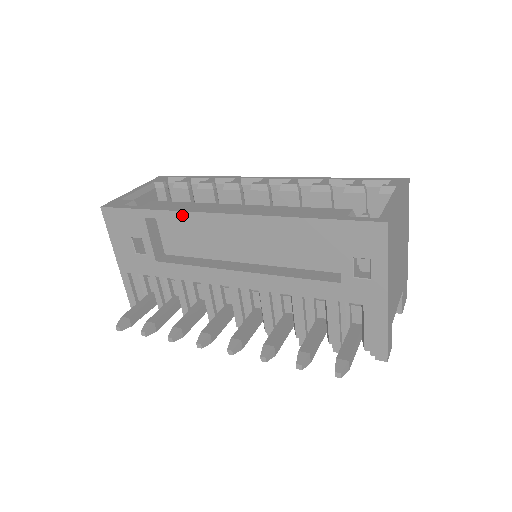
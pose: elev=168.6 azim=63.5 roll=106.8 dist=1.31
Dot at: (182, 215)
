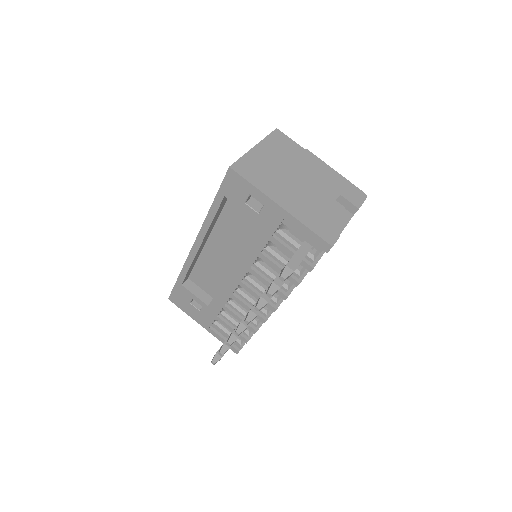
Dot at: (187, 265)
